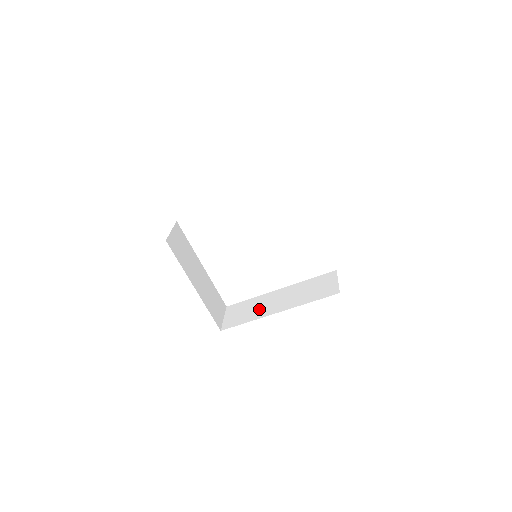
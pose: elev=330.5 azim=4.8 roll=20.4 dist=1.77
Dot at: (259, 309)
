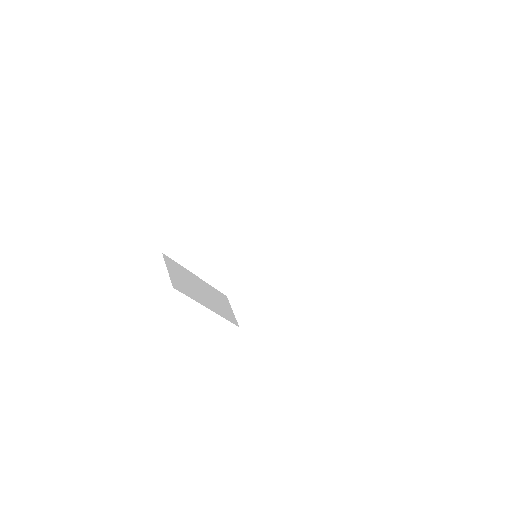
Dot at: (266, 293)
